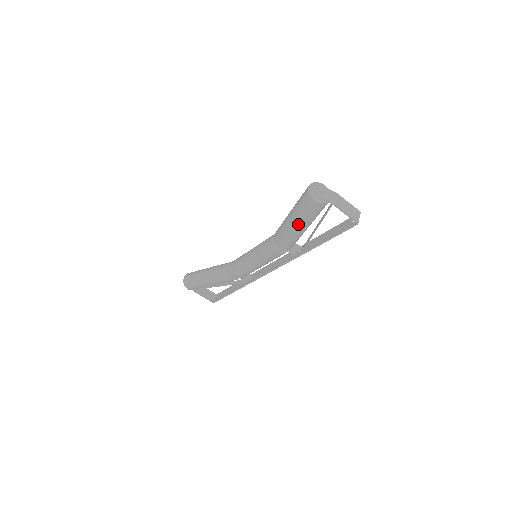
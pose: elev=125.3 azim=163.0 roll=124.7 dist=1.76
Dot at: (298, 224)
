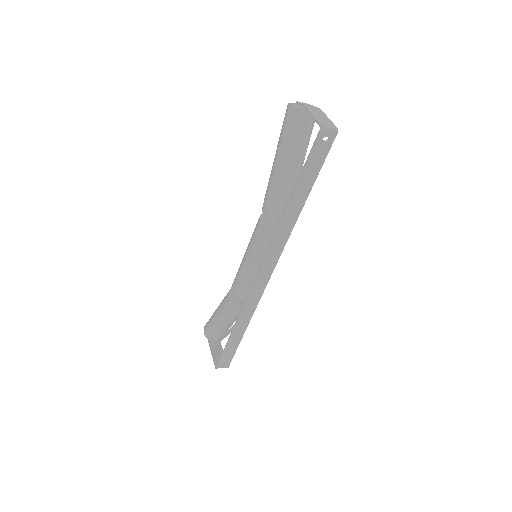
Dot at: (277, 154)
